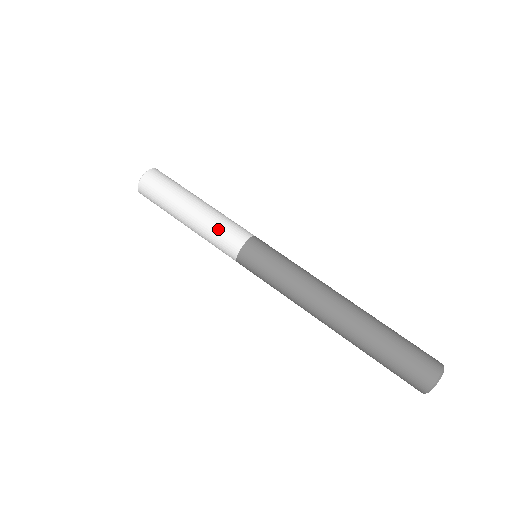
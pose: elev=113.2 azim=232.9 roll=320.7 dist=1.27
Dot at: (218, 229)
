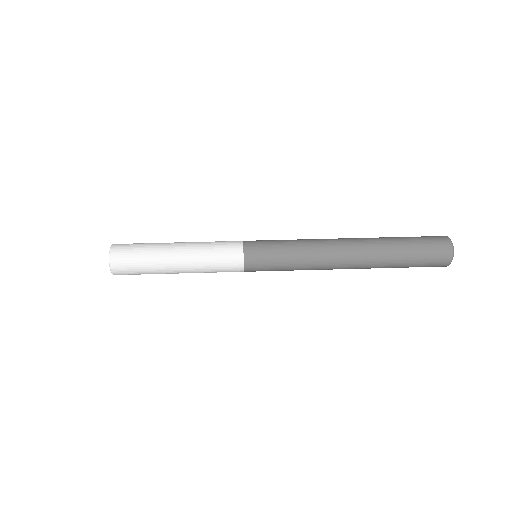
Dot at: (213, 252)
